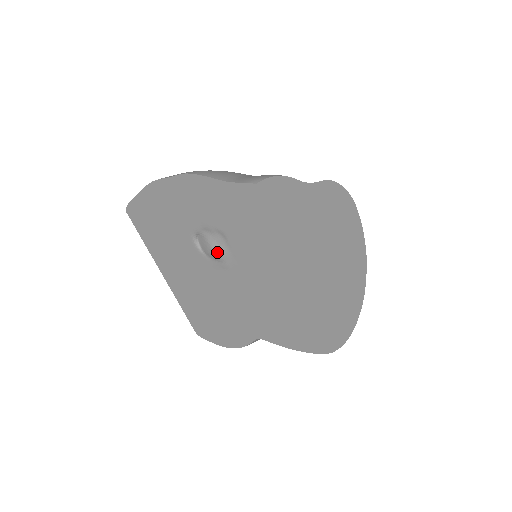
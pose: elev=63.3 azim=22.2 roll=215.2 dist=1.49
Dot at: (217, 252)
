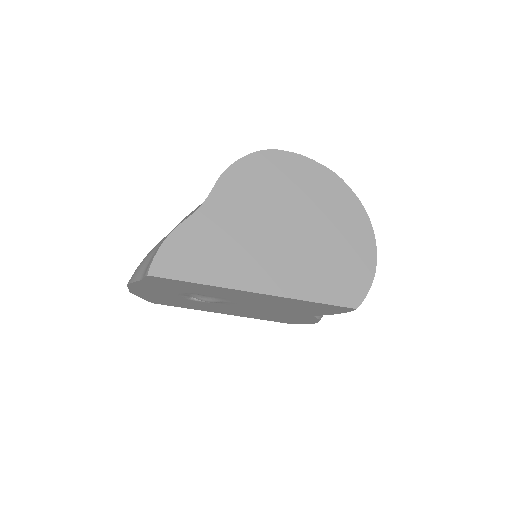
Dot at: (209, 301)
